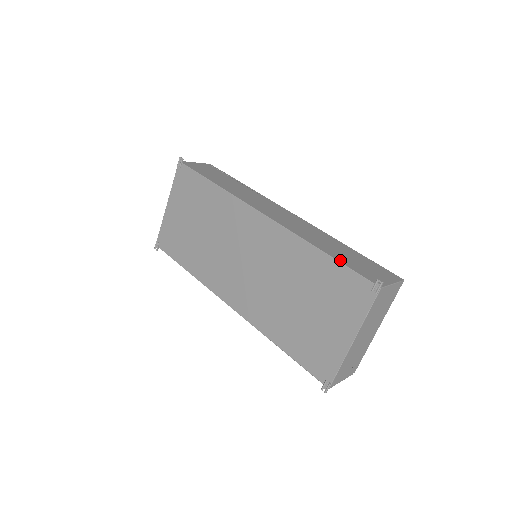
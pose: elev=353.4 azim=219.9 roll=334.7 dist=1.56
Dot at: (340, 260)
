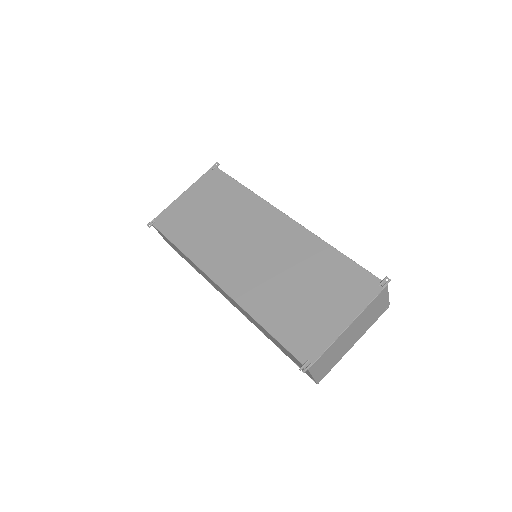
Dot at: (352, 261)
